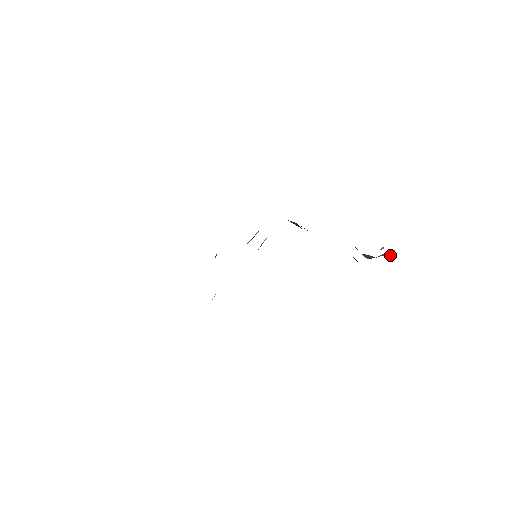
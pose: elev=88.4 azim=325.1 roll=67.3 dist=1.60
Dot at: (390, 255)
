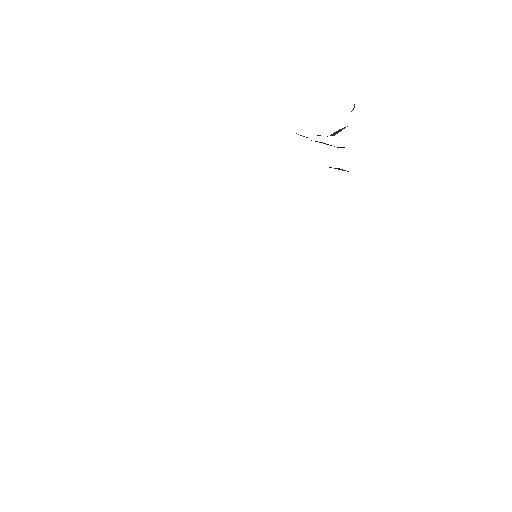
Dot at: (353, 109)
